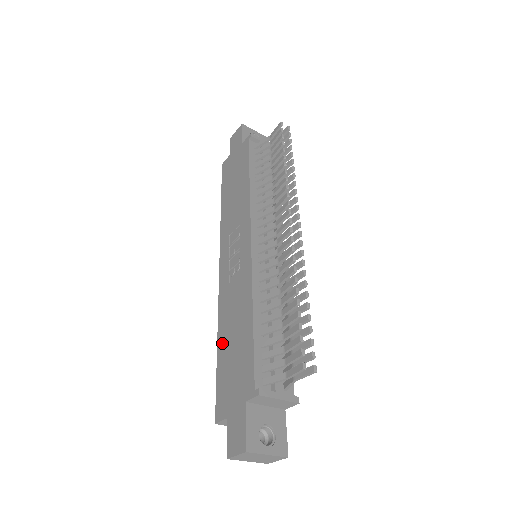
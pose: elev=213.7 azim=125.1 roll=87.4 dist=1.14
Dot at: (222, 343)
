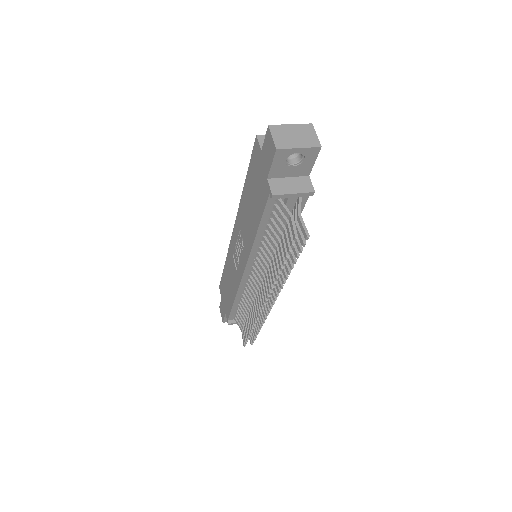
Dot at: (225, 271)
